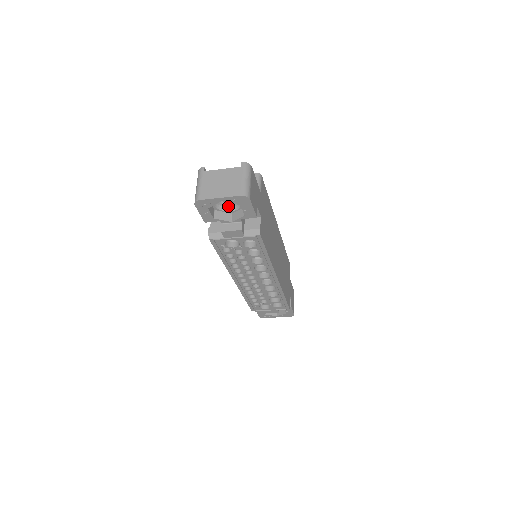
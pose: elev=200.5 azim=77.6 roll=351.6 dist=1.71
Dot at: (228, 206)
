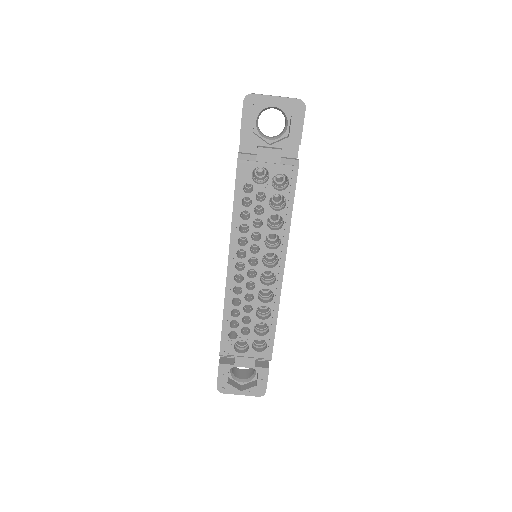
Dot at: (267, 136)
